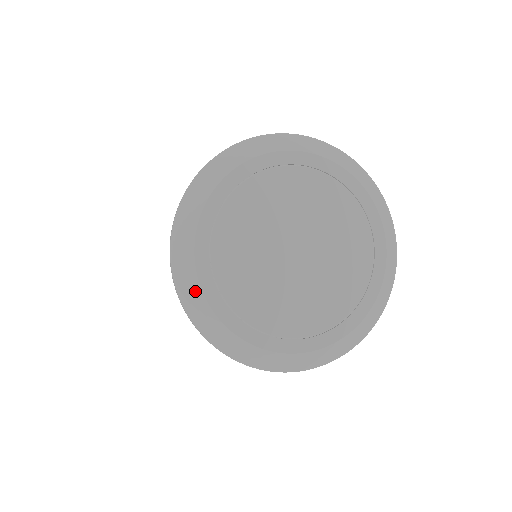
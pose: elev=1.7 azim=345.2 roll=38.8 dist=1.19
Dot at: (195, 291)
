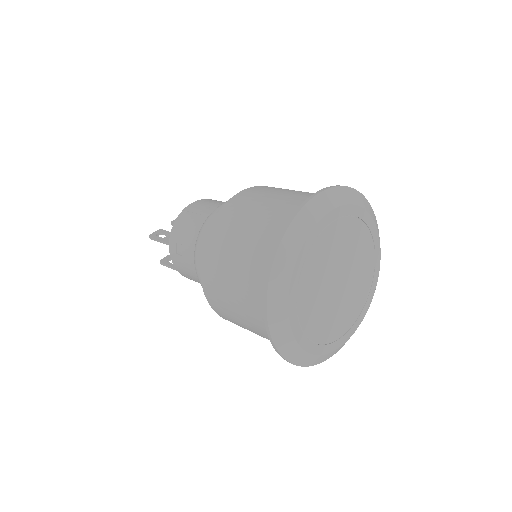
Dot at: (284, 287)
